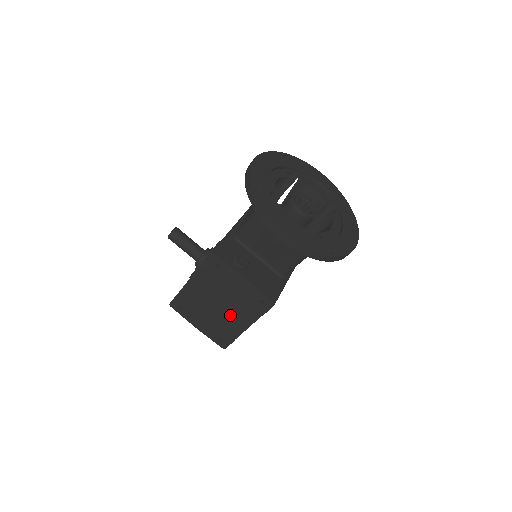
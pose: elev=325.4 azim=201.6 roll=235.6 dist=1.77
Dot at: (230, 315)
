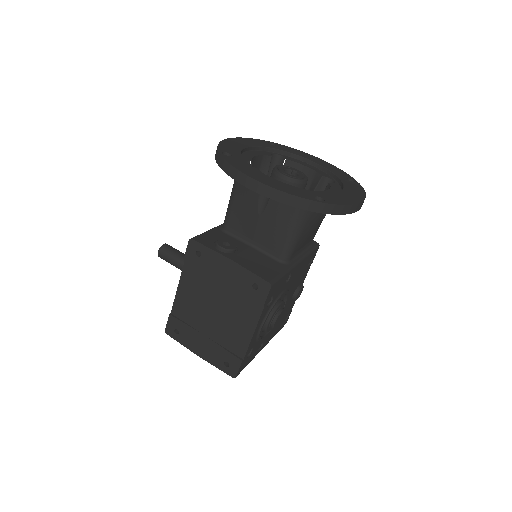
Dot at: (229, 322)
